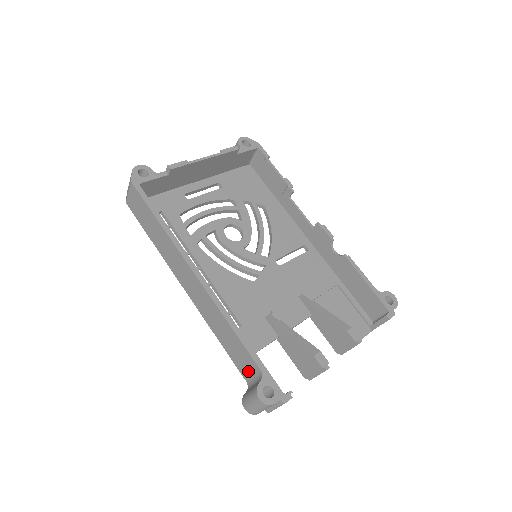
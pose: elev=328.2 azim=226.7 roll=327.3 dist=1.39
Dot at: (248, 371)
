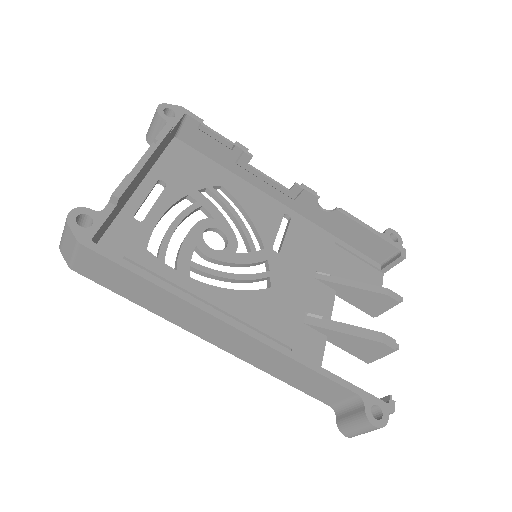
Dot at: (334, 398)
